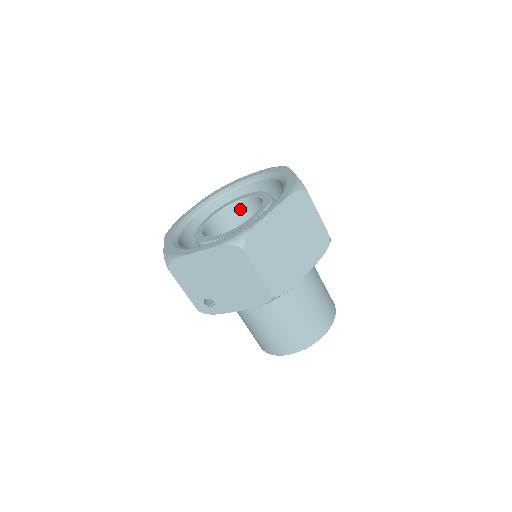
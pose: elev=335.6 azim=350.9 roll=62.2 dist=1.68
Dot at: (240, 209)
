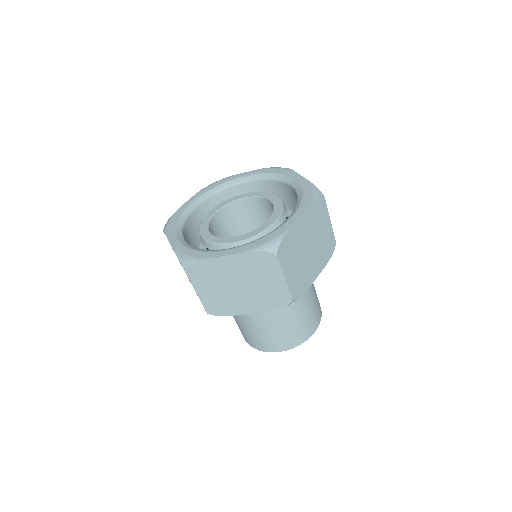
Dot at: (268, 206)
